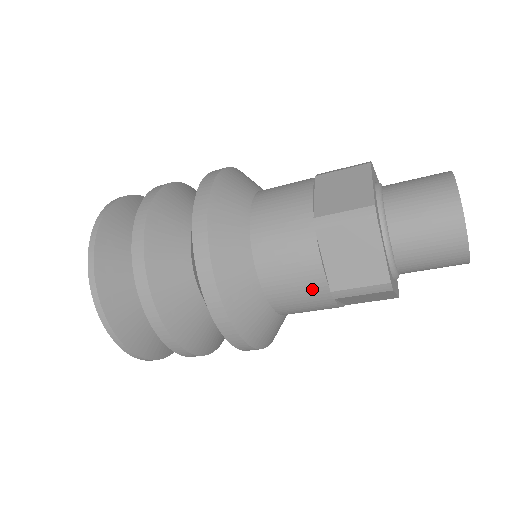
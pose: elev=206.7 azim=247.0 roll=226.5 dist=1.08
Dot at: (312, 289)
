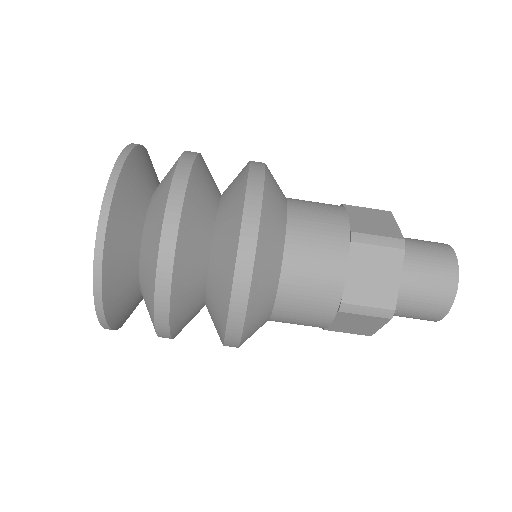
Dot at: (325, 295)
